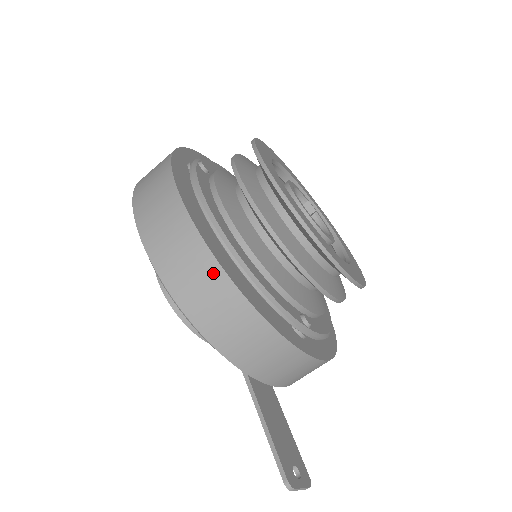
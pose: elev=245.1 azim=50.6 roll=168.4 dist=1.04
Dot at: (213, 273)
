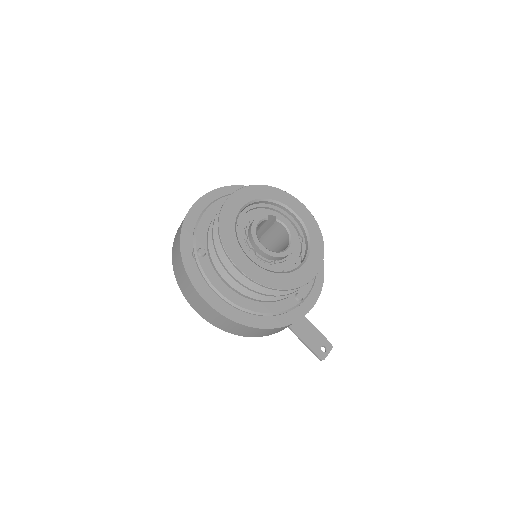
Dot at: (246, 328)
